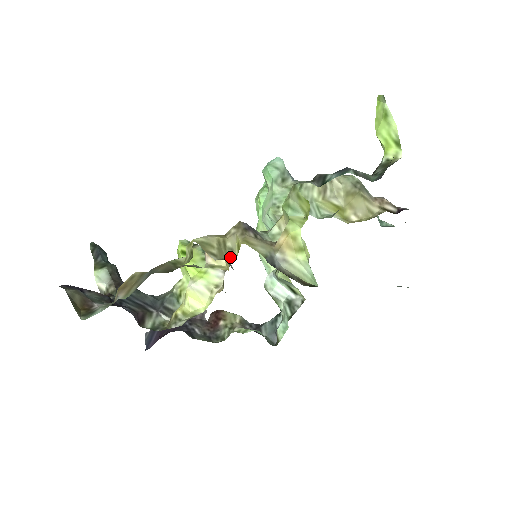
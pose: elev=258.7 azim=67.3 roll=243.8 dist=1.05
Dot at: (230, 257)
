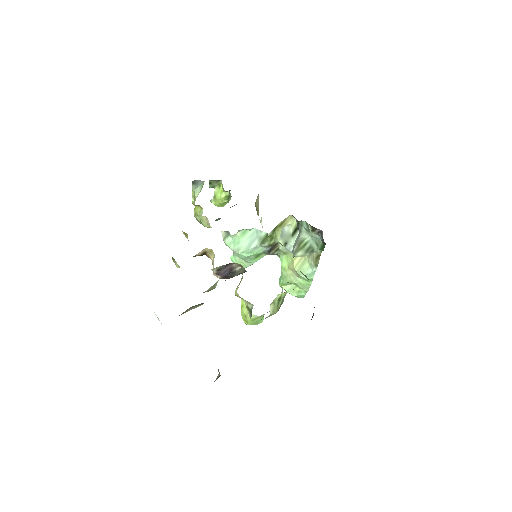
Dot at: occluded
